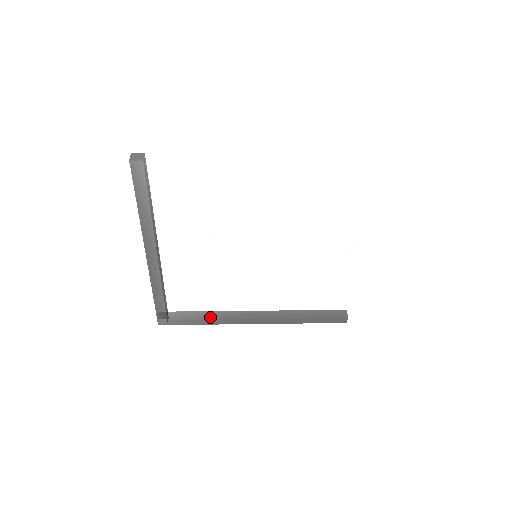
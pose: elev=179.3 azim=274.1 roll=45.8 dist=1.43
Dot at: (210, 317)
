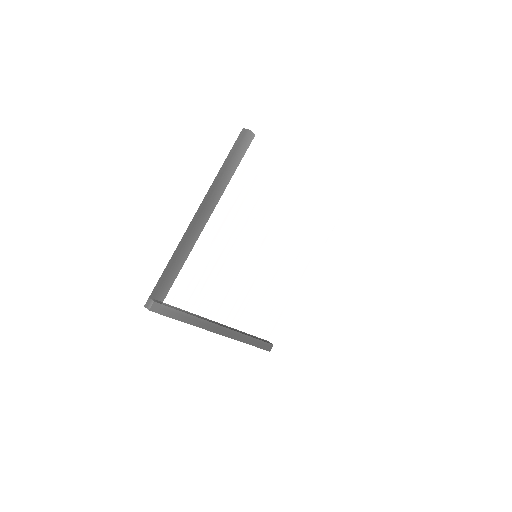
Dot at: (195, 313)
